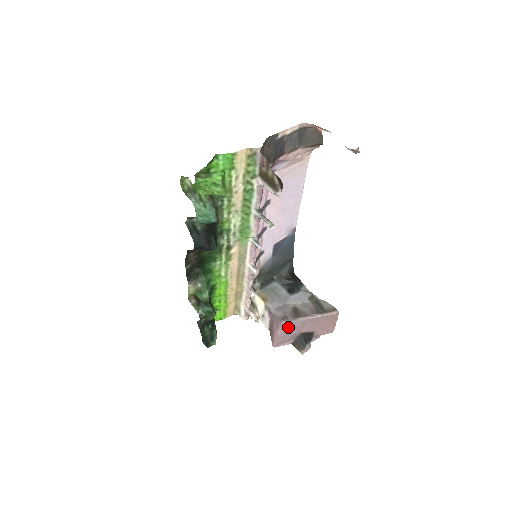
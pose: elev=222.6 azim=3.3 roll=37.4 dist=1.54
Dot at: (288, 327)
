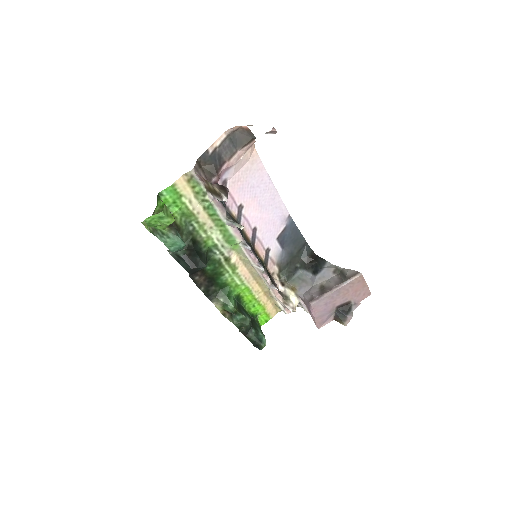
Dot at: (319, 306)
